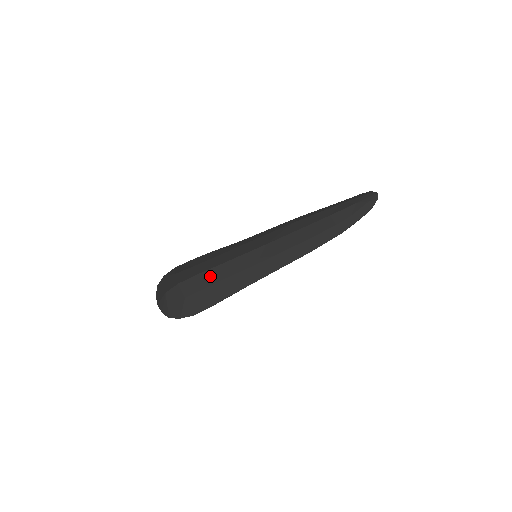
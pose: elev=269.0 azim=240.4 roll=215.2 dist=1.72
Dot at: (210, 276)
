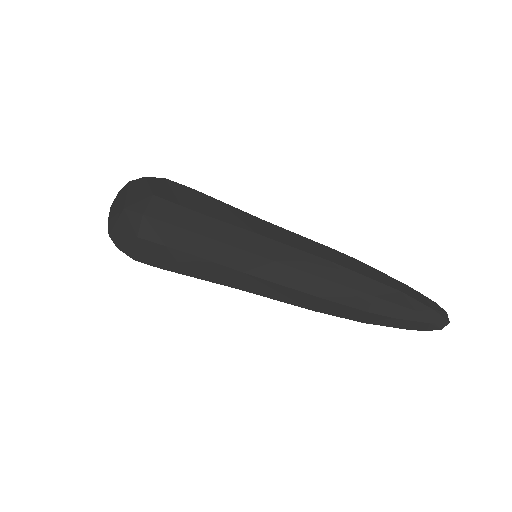
Dot at: (183, 239)
